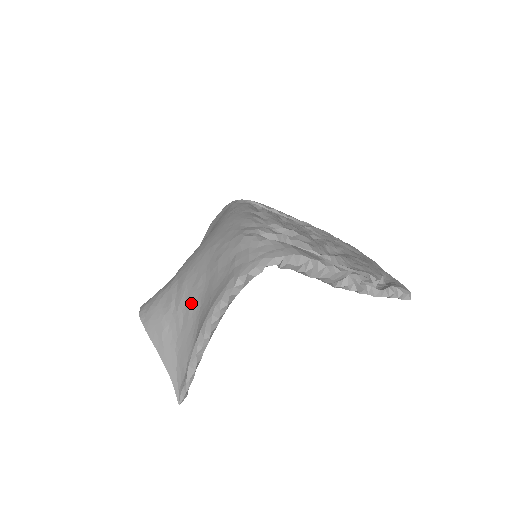
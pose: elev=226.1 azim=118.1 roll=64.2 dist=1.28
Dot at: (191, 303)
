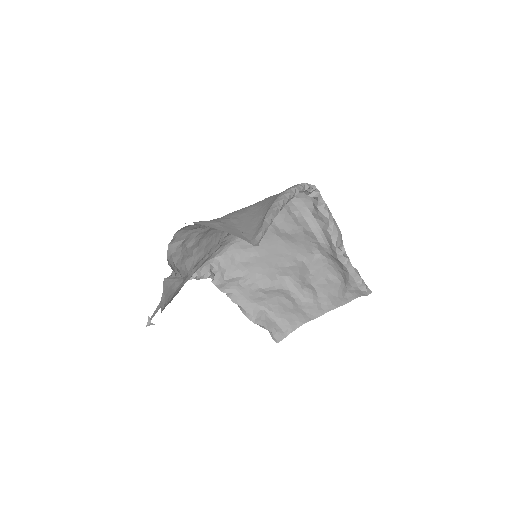
Dot at: (246, 212)
